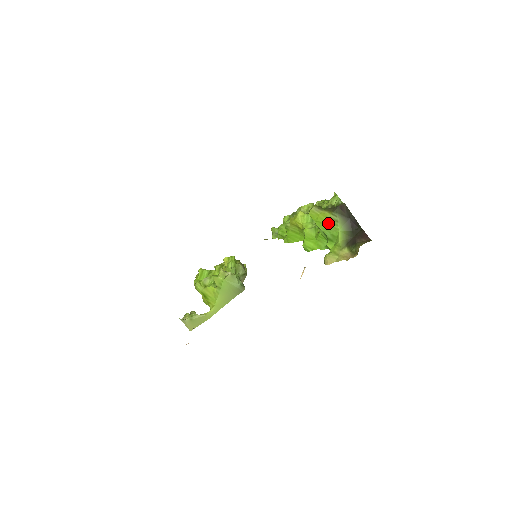
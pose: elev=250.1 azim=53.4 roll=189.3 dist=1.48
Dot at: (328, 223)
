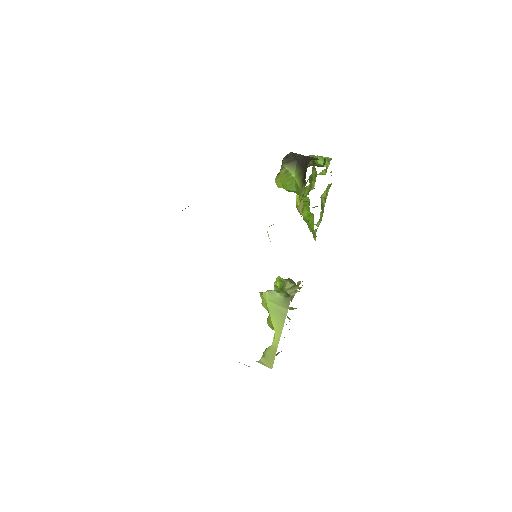
Dot at: (287, 180)
